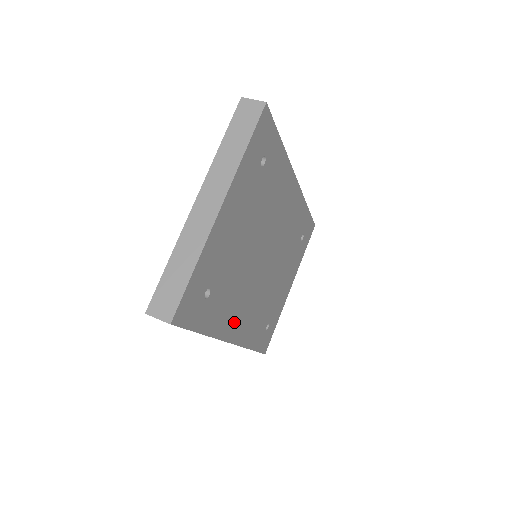
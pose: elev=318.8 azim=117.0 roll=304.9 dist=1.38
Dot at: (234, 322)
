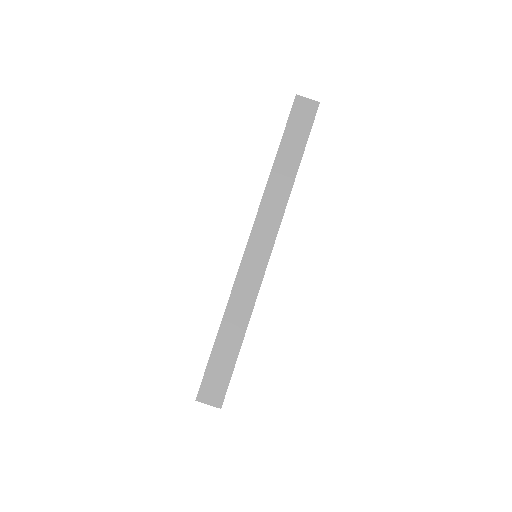
Dot at: occluded
